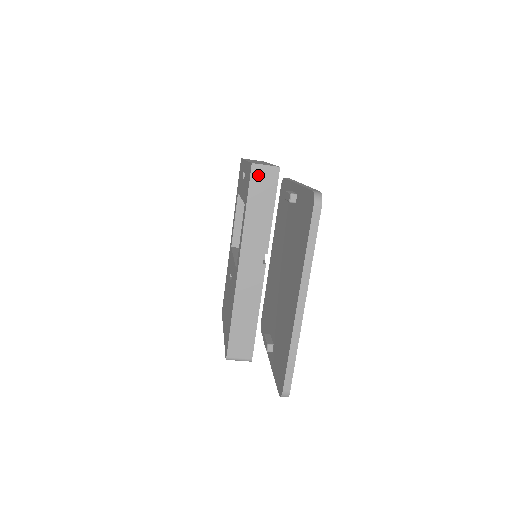
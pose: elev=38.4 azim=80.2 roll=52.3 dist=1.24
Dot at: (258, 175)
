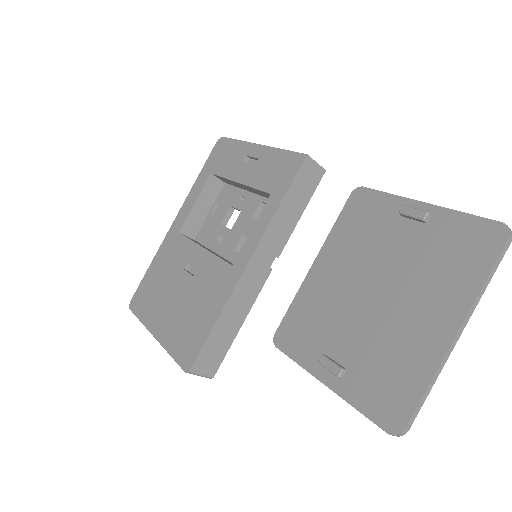
Dot at: (306, 170)
